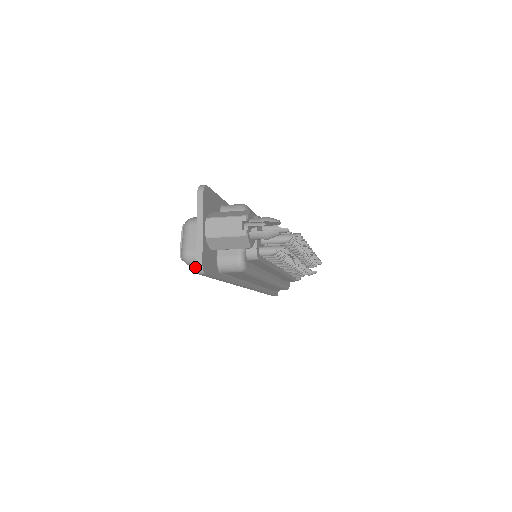
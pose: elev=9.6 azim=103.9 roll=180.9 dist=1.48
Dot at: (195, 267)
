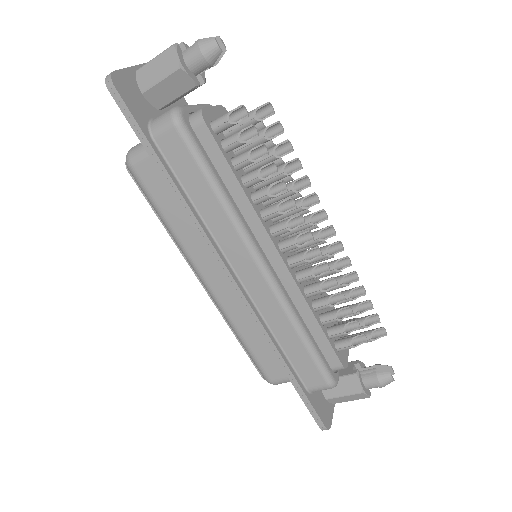
Dot at: (142, 186)
